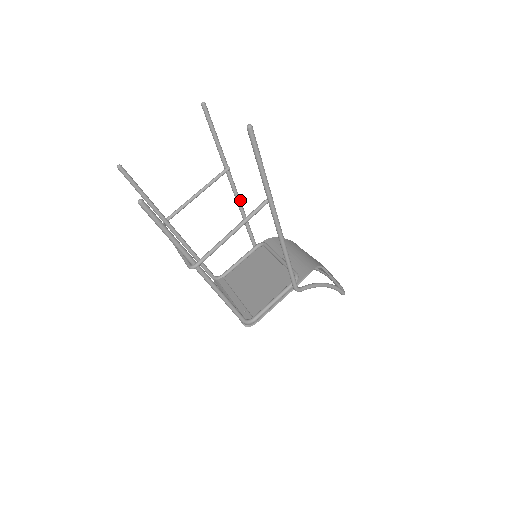
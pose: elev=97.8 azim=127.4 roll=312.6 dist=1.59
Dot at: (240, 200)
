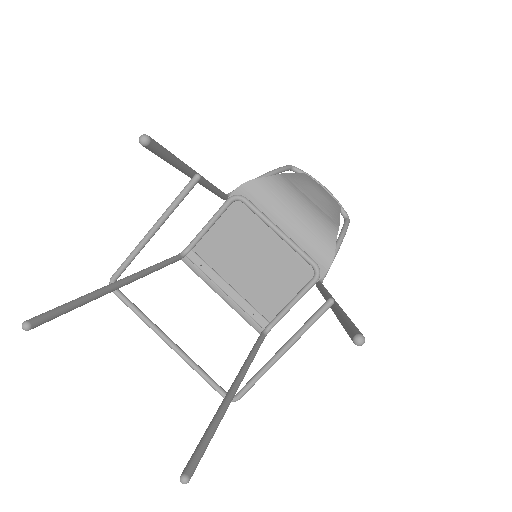
Dot at: (210, 184)
